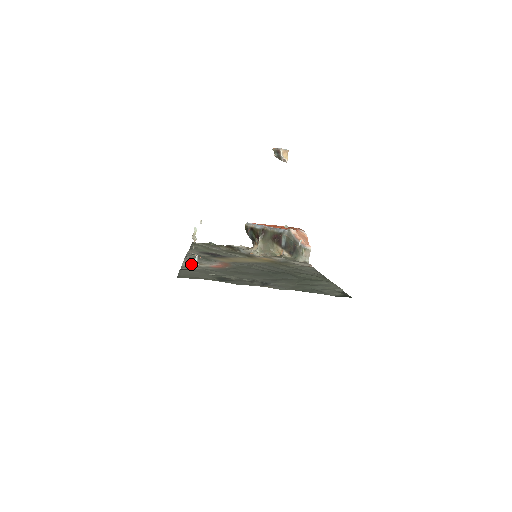
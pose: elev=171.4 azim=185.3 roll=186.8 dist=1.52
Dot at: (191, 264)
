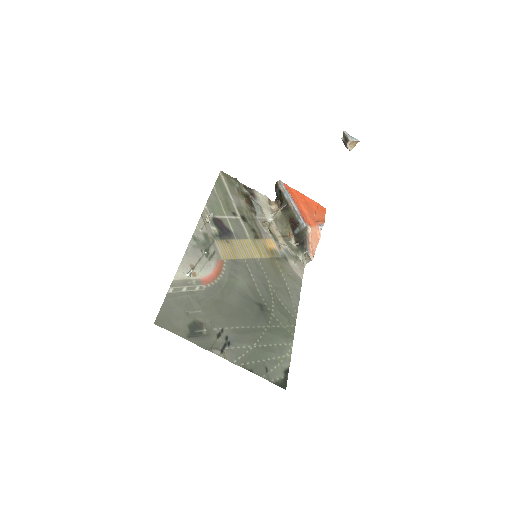
Dot at: (183, 276)
